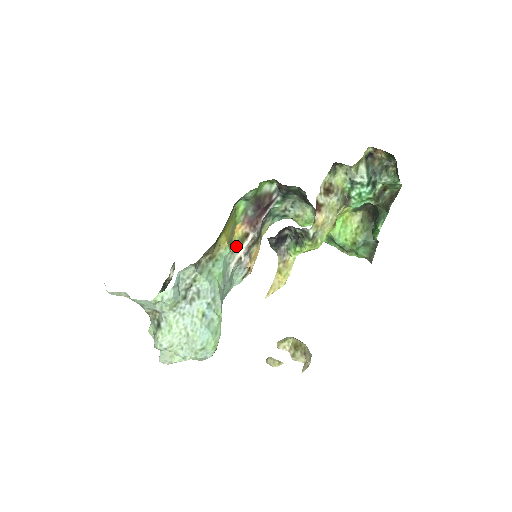
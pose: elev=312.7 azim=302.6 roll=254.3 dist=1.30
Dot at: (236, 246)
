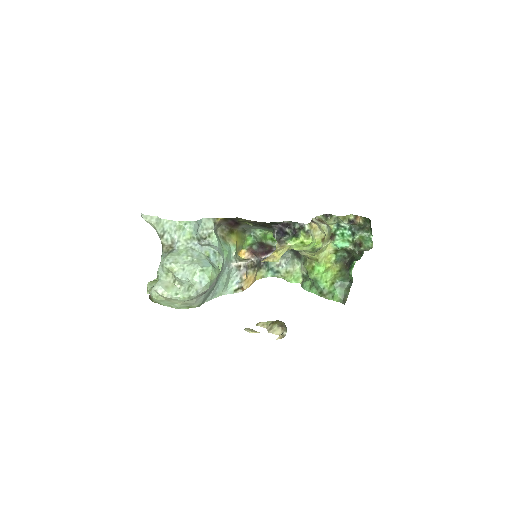
Dot at: (239, 259)
